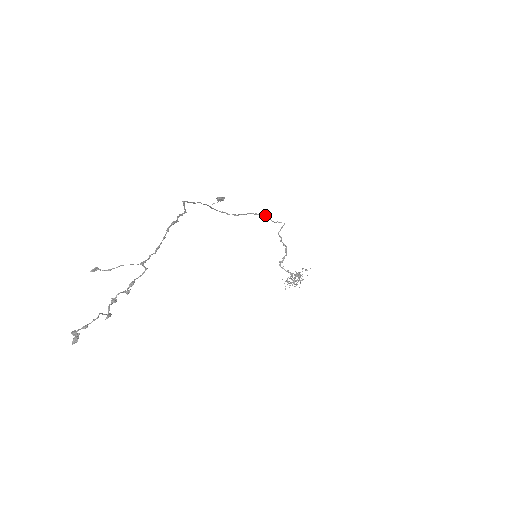
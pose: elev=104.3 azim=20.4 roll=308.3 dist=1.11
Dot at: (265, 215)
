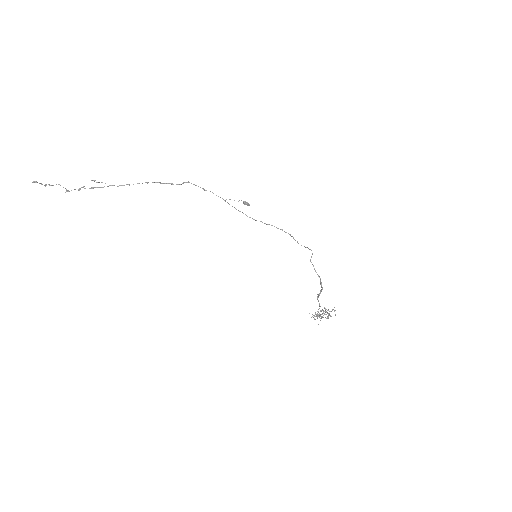
Dot at: (290, 234)
